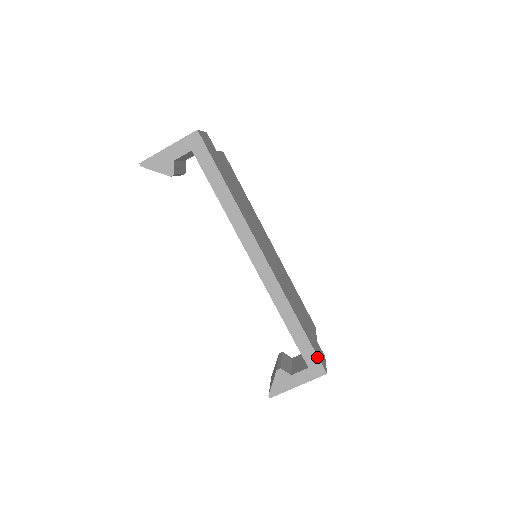
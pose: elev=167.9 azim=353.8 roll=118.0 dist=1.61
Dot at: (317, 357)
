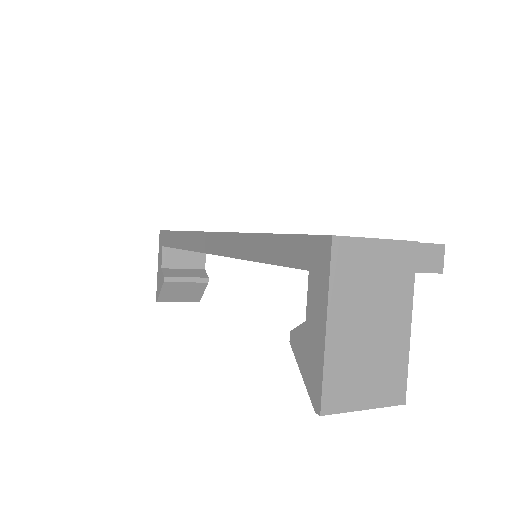
Dot at: (302, 237)
